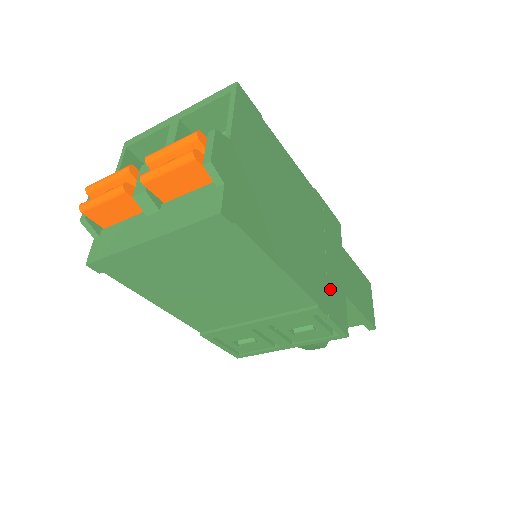
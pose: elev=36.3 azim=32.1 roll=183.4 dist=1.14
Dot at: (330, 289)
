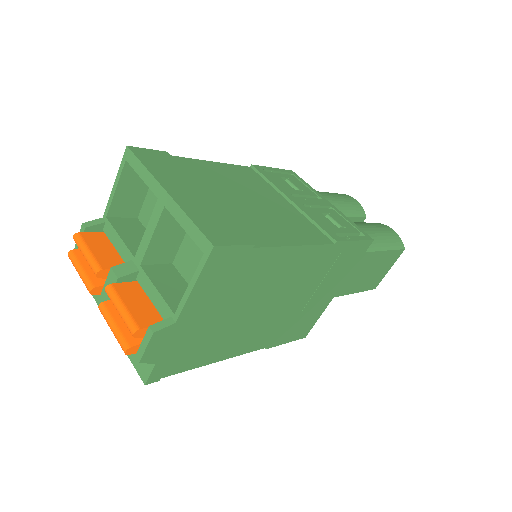
Dot at: (298, 322)
